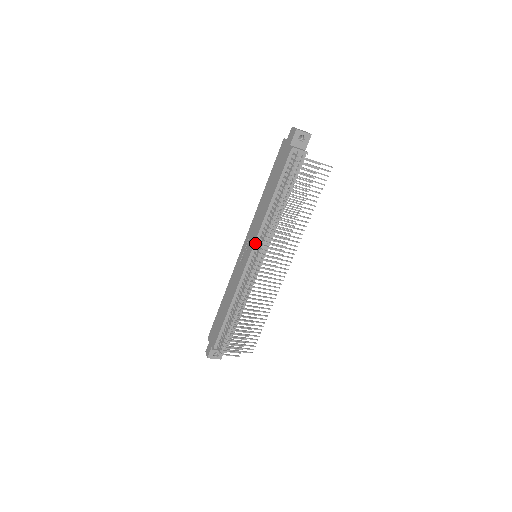
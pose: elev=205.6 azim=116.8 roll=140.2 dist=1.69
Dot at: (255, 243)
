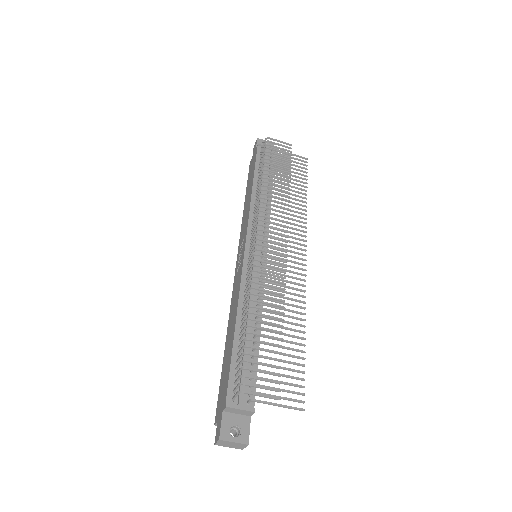
Dot at: (248, 229)
